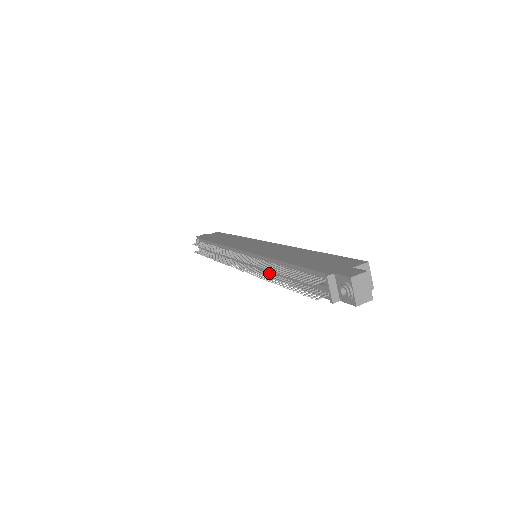
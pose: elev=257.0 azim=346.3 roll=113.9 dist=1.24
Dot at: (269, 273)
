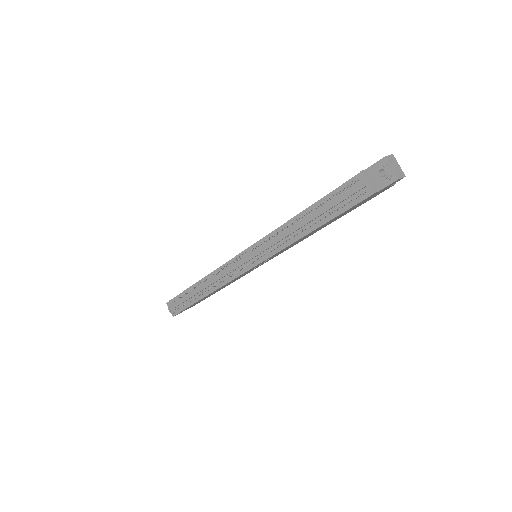
Dot at: occluded
